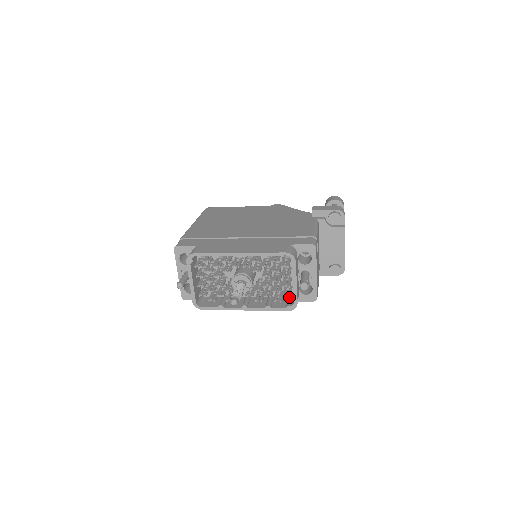
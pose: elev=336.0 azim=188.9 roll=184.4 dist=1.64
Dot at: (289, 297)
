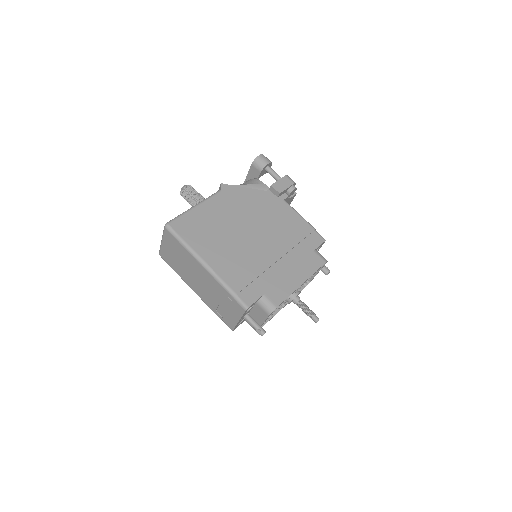
Dot at: occluded
